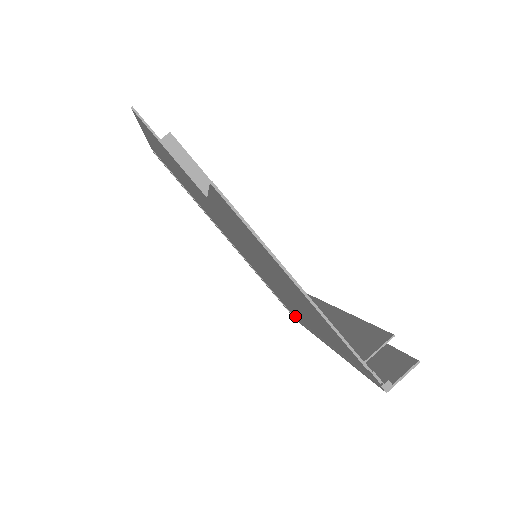
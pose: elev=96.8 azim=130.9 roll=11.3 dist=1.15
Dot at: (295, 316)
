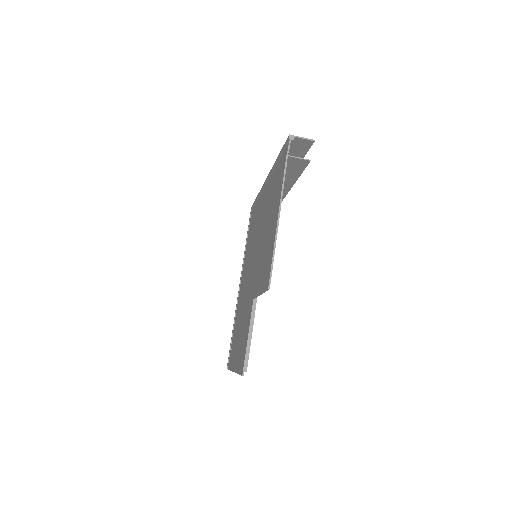
Dot at: occluded
